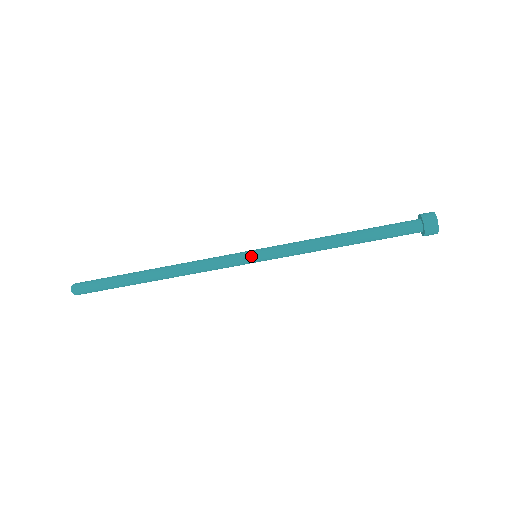
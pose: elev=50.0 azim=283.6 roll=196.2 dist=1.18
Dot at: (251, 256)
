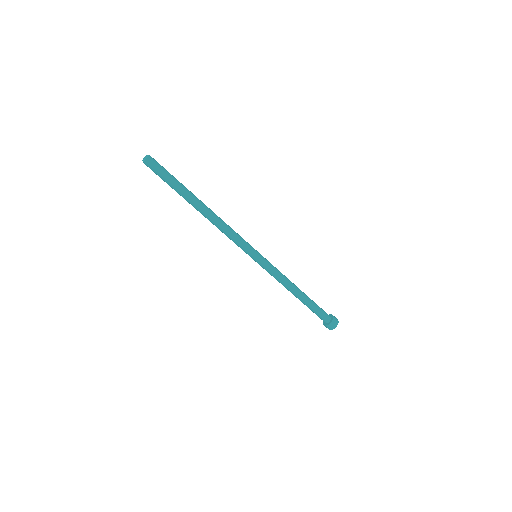
Dot at: (254, 257)
